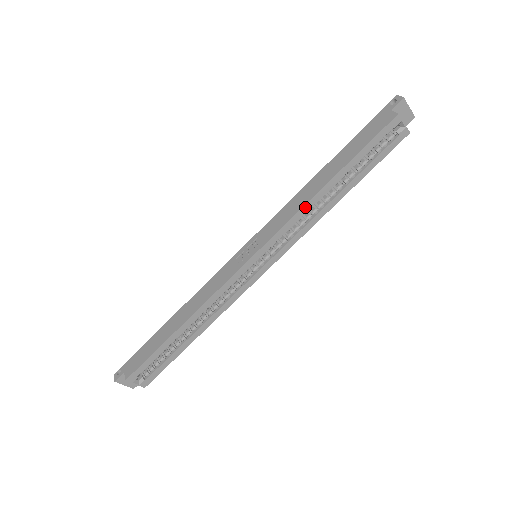
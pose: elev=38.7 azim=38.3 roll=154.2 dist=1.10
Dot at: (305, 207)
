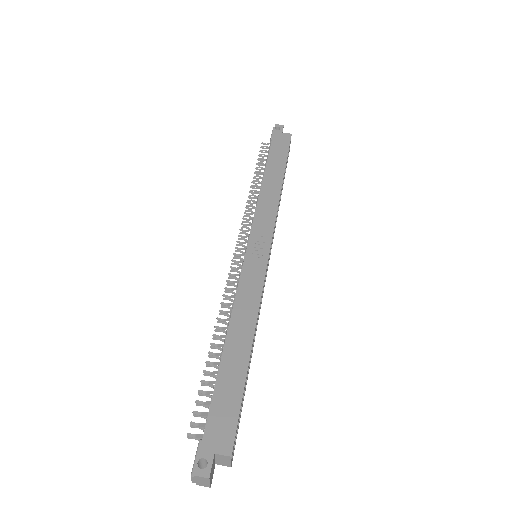
Dot at: (279, 201)
